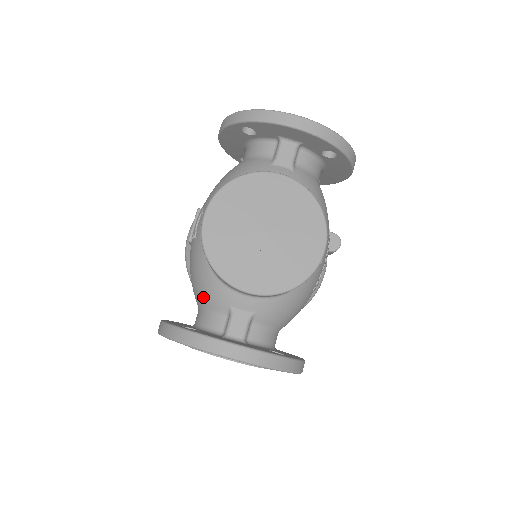
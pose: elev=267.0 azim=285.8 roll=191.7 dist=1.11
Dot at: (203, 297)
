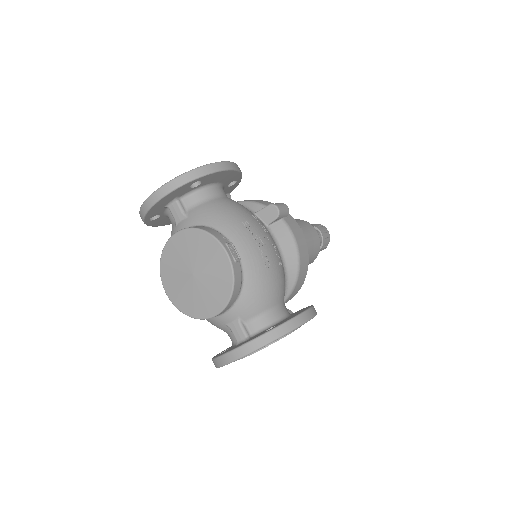
Dot at: occluded
